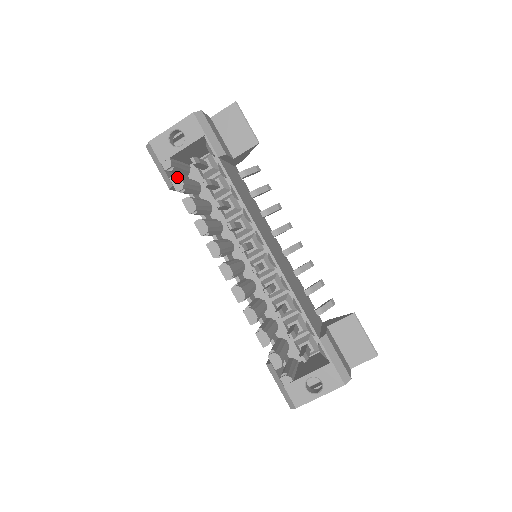
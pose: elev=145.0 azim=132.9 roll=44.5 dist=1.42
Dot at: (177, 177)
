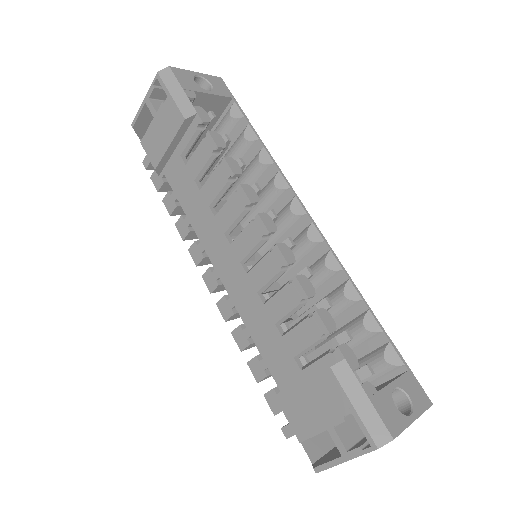
Dot at: (203, 110)
